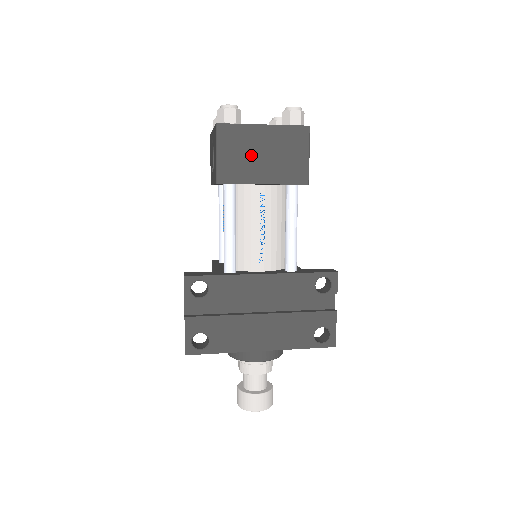
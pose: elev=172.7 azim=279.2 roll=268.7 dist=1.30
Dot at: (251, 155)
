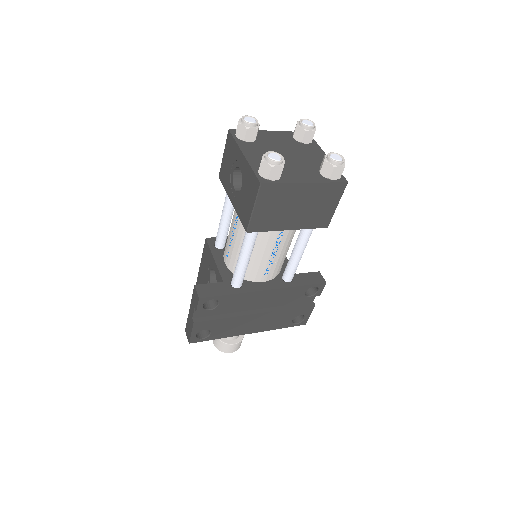
Dot at: (286, 208)
